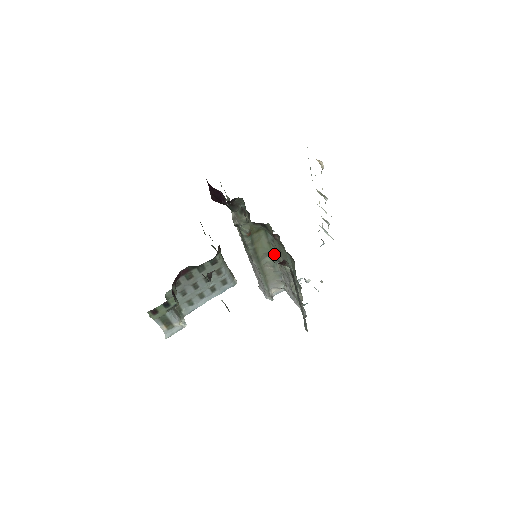
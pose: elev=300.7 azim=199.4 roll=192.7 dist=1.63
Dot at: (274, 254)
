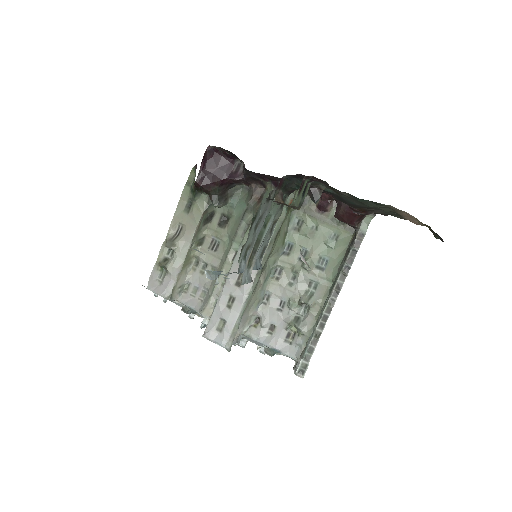
Dot at: (279, 255)
